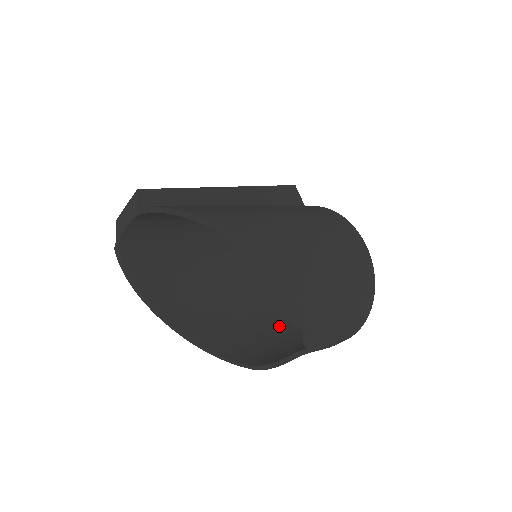
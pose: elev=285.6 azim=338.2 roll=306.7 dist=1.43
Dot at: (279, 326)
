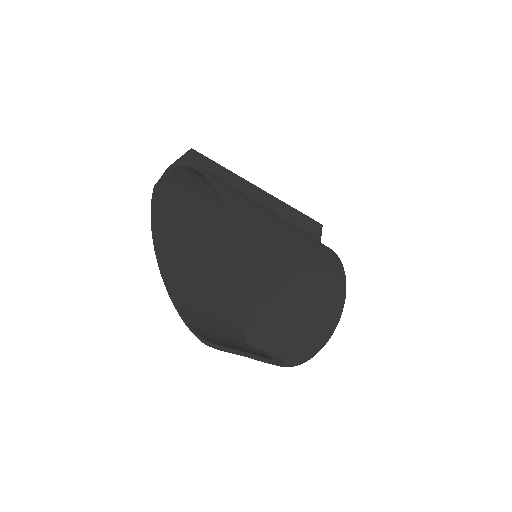
Dot at: occluded
